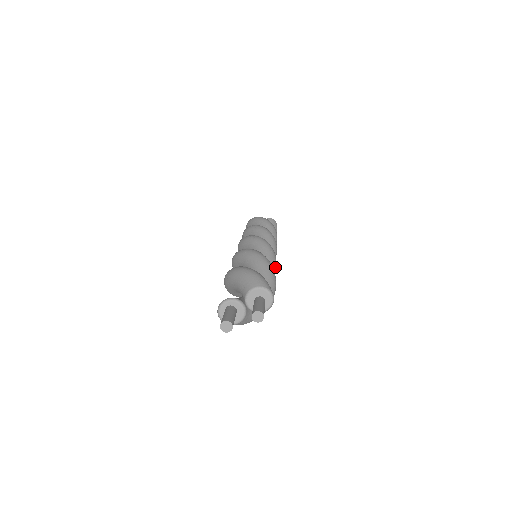
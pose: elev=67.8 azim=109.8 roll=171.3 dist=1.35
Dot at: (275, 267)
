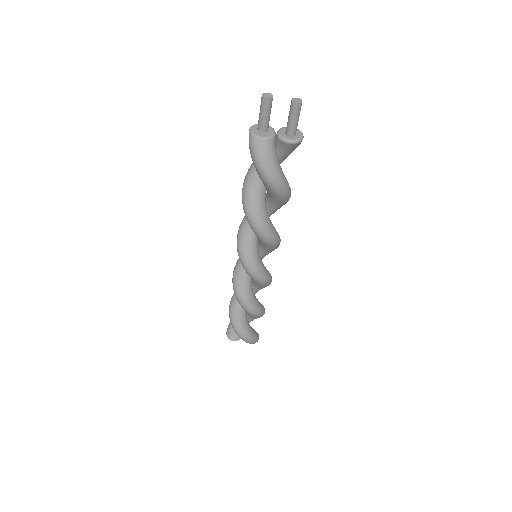
Dot at: (279, 238)
